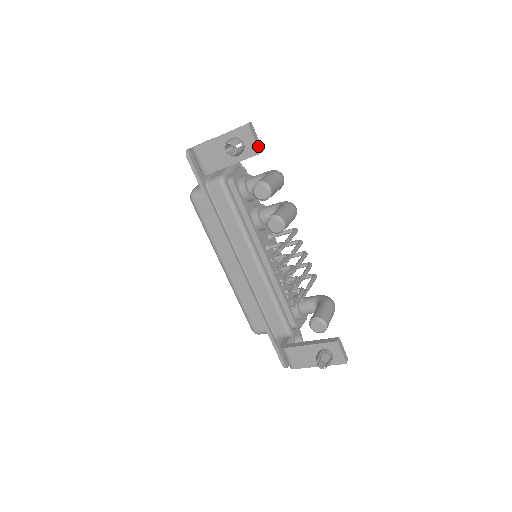
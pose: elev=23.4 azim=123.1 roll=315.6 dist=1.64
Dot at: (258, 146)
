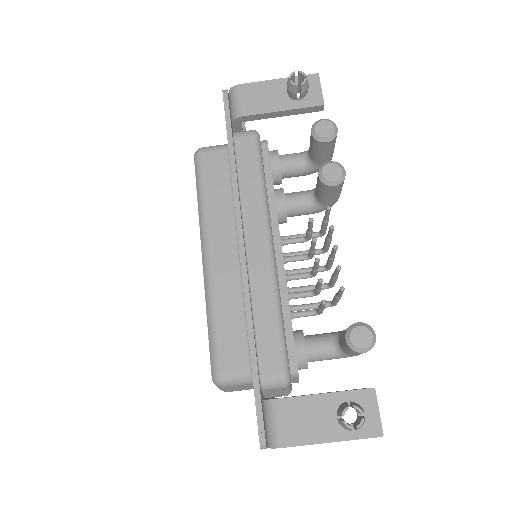
Dot at: occluded
